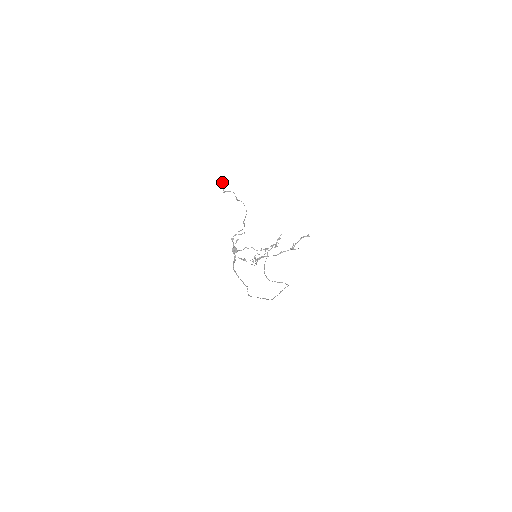
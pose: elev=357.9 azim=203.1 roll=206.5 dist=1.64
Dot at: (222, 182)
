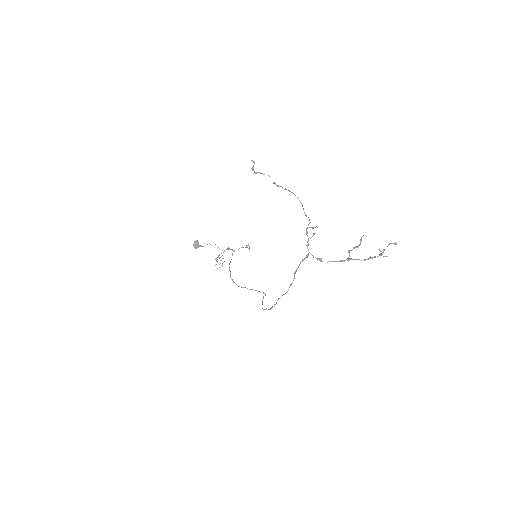
Dot at: occluded
